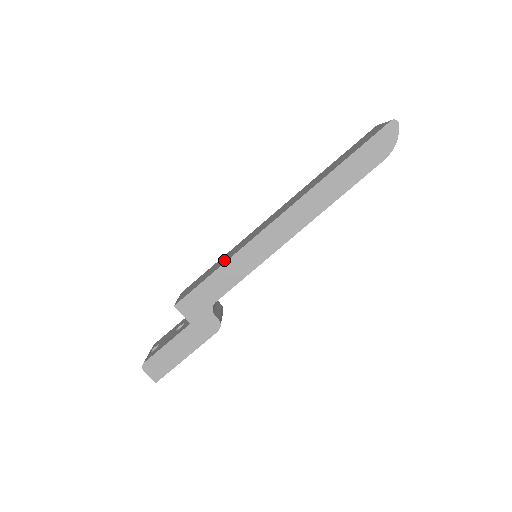
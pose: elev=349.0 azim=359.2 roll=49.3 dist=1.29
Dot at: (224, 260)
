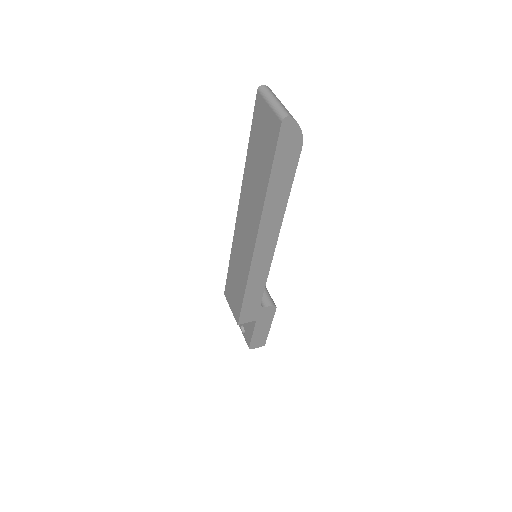
Dot at: (240, 281)
